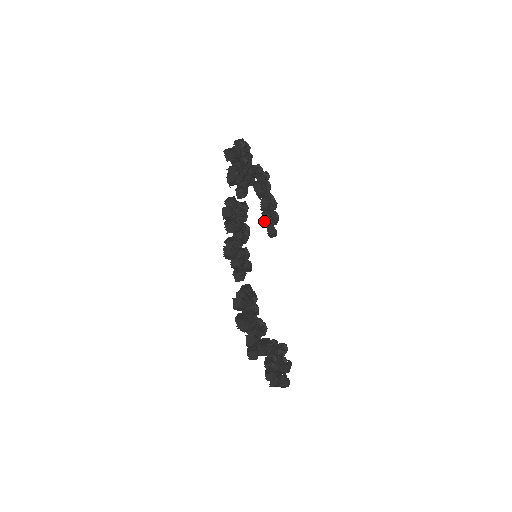
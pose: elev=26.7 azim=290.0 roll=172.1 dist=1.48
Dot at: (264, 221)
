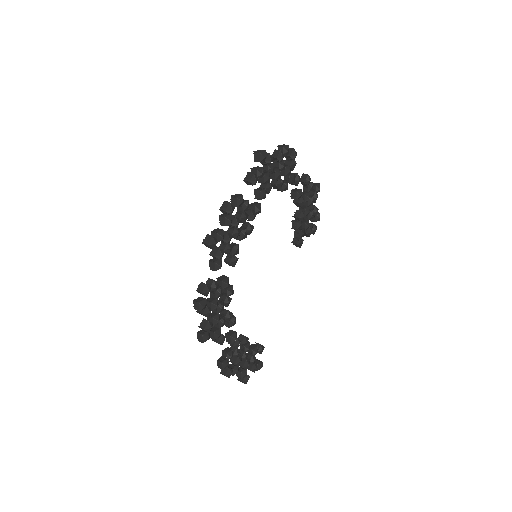
Dot at: (292, 228)
